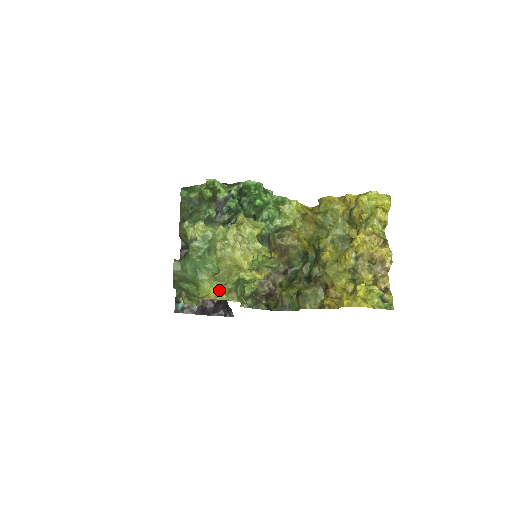
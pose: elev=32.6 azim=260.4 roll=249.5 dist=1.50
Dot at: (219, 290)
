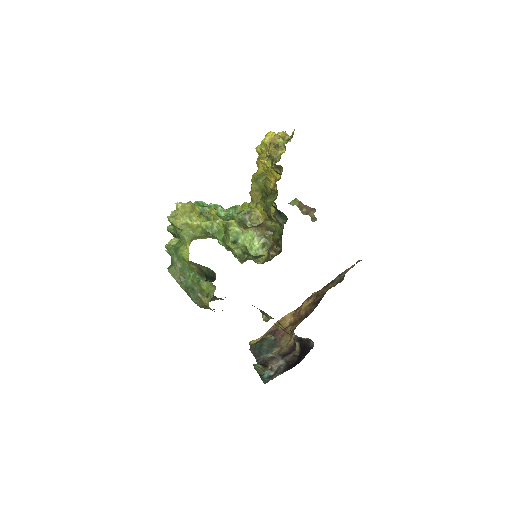
Dot at: occluded
